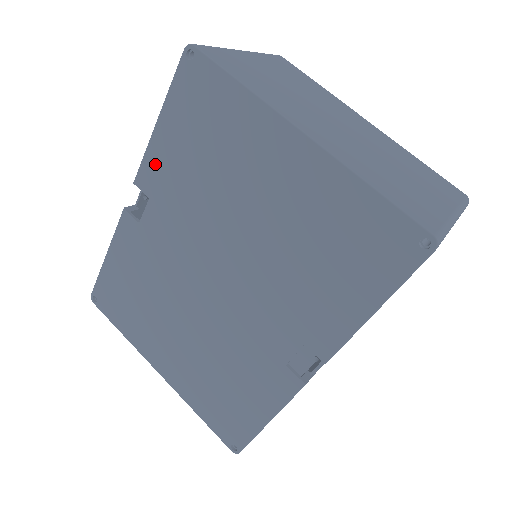
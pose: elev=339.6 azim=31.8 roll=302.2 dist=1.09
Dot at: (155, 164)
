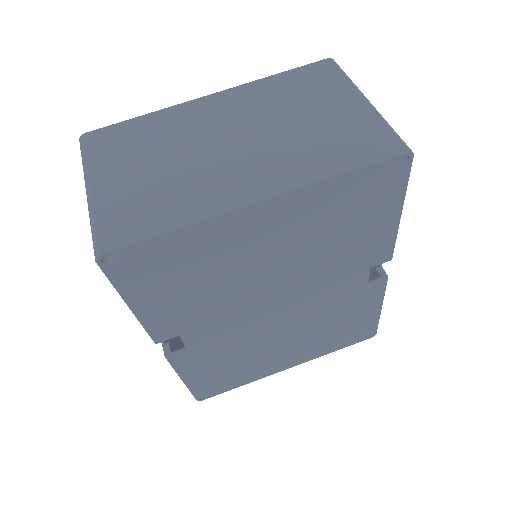
Dot at: (160, 322)
